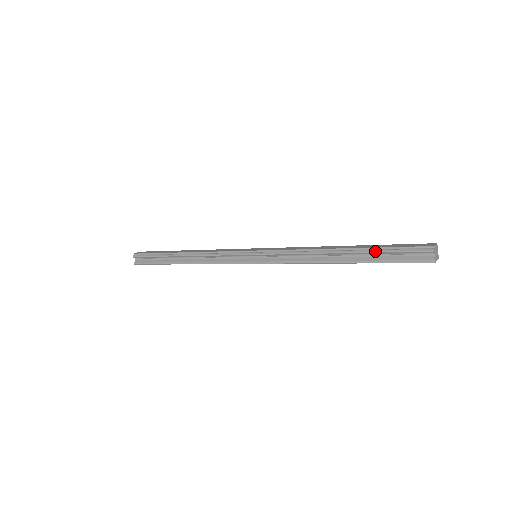
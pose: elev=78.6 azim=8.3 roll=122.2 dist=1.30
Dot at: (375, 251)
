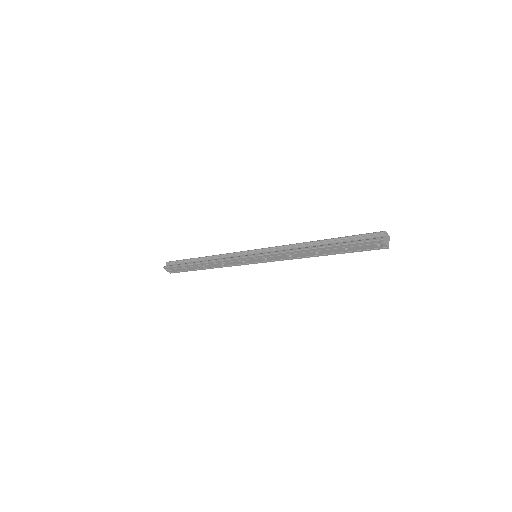
Dot at: (343, 237)
